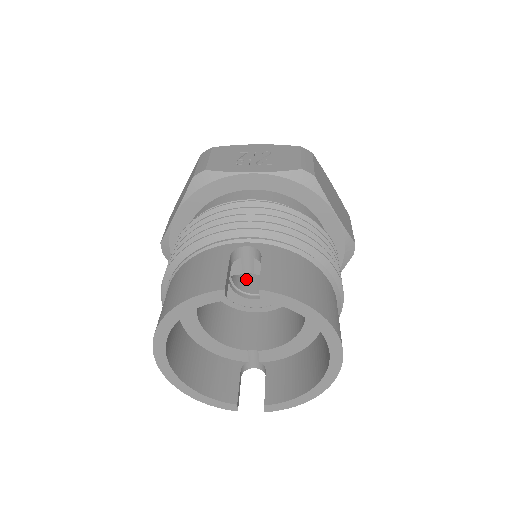
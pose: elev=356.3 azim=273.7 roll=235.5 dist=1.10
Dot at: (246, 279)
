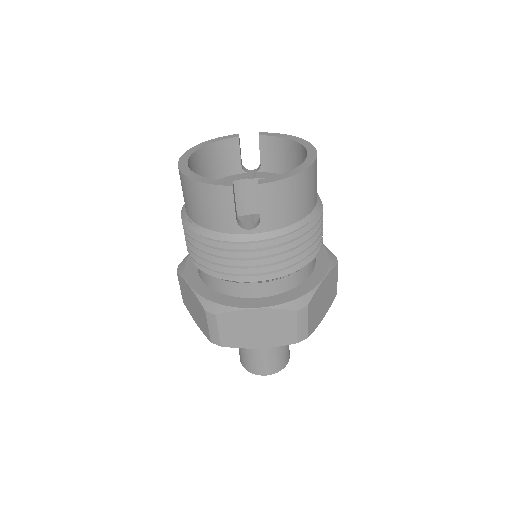
Dot at: occluded
